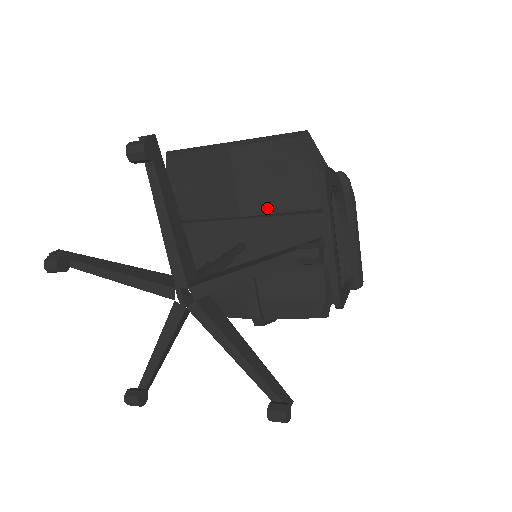
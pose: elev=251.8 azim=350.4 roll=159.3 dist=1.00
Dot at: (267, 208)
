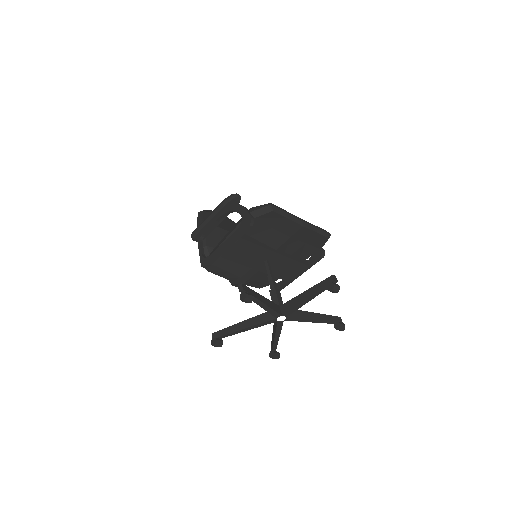
Dot at: (289, 251)
